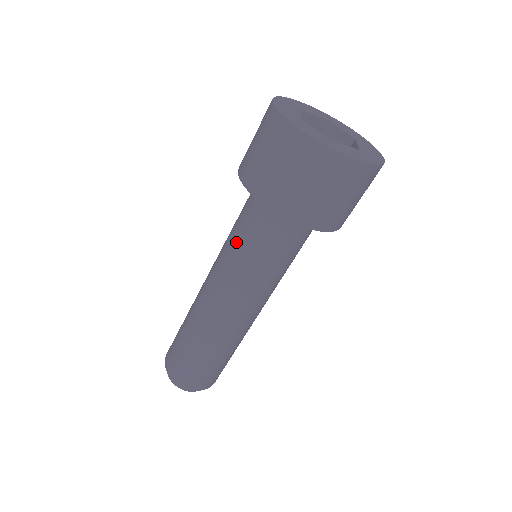
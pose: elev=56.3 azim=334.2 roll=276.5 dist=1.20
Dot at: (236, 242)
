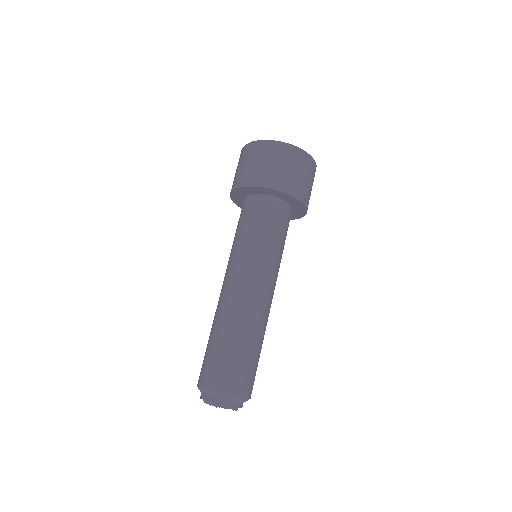
Dot at: (235, 237)
